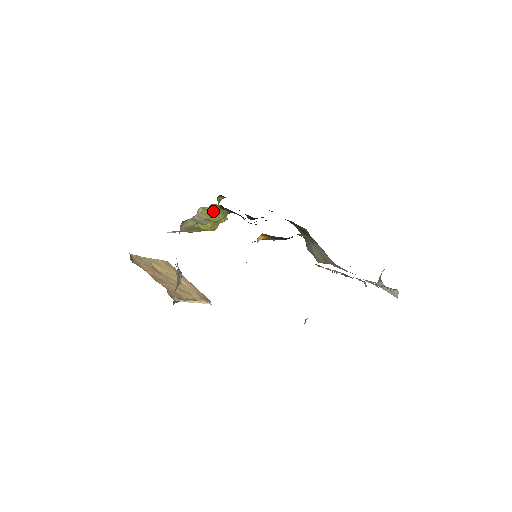
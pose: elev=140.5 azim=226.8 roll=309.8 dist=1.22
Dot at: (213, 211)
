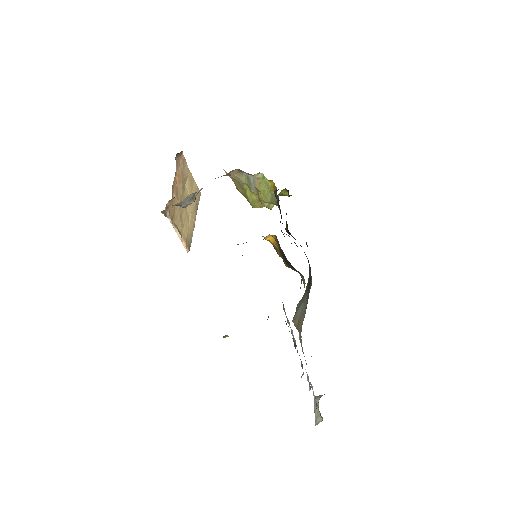
Dot at: (268, 188)
